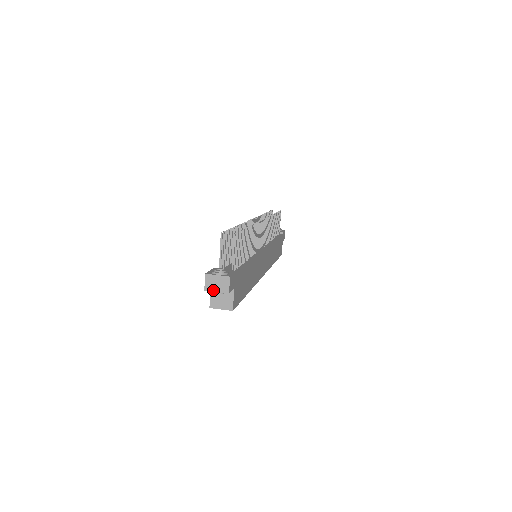
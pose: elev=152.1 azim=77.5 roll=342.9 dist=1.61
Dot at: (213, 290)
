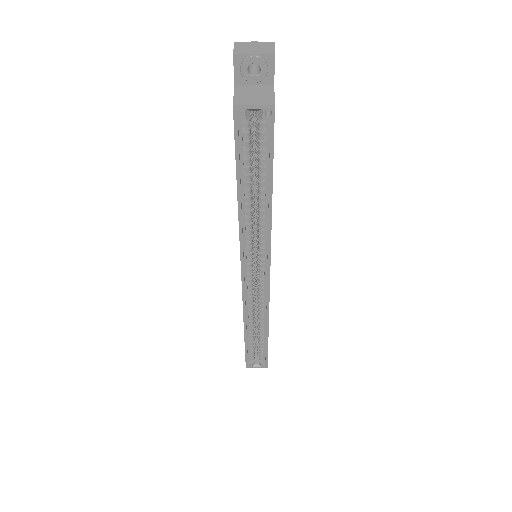
Dot at: (248, 53)
